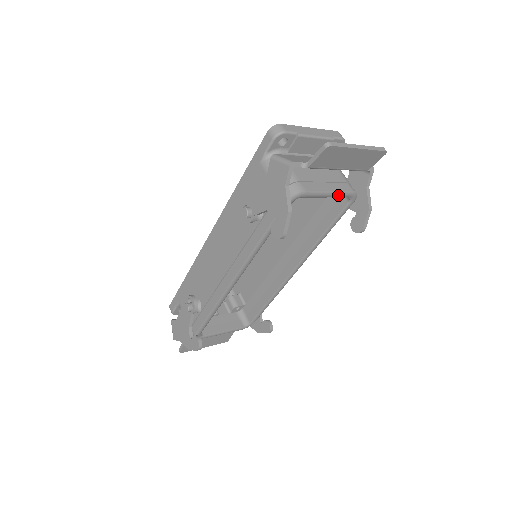
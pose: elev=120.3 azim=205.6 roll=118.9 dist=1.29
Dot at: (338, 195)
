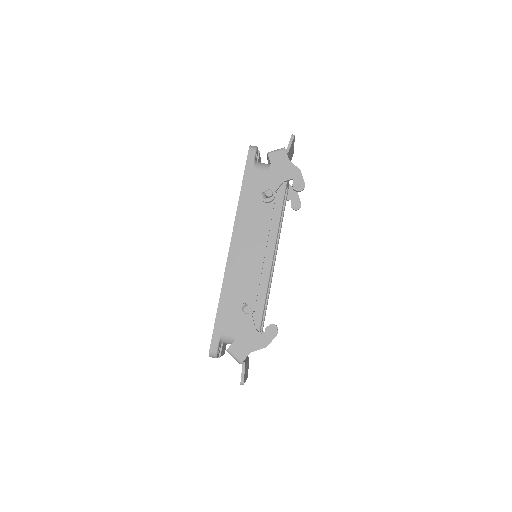
Dot at: occluded
